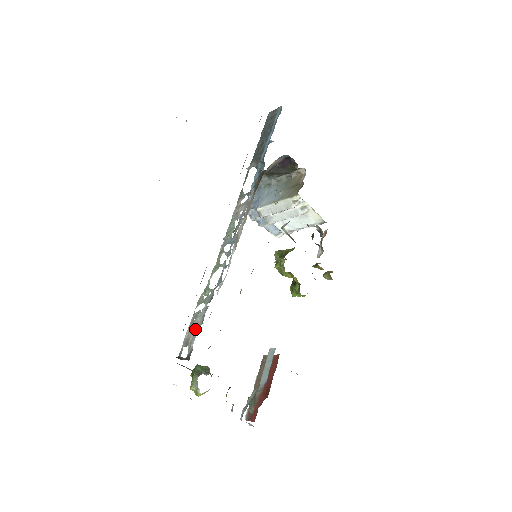
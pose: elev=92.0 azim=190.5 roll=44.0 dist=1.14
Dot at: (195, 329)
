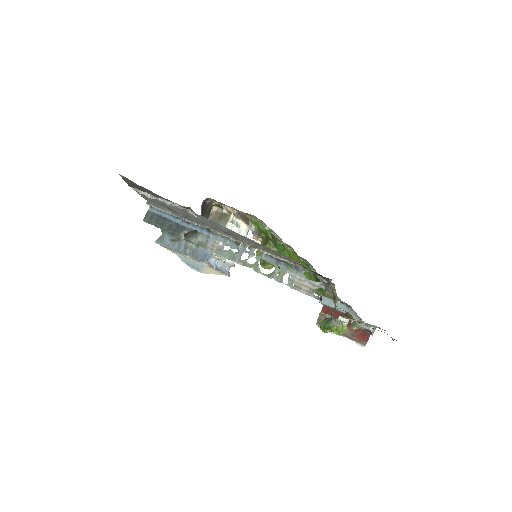
Dot at: (304, 281)
